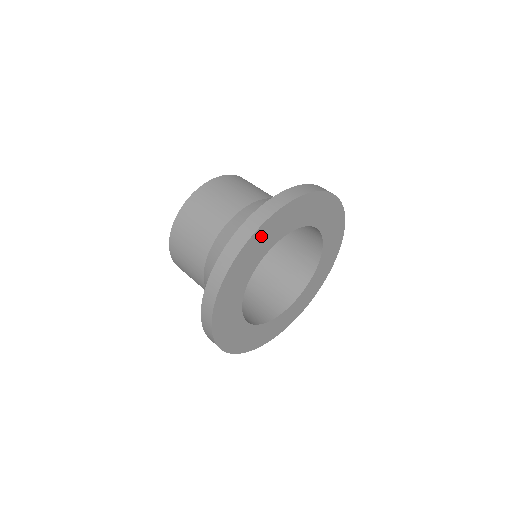
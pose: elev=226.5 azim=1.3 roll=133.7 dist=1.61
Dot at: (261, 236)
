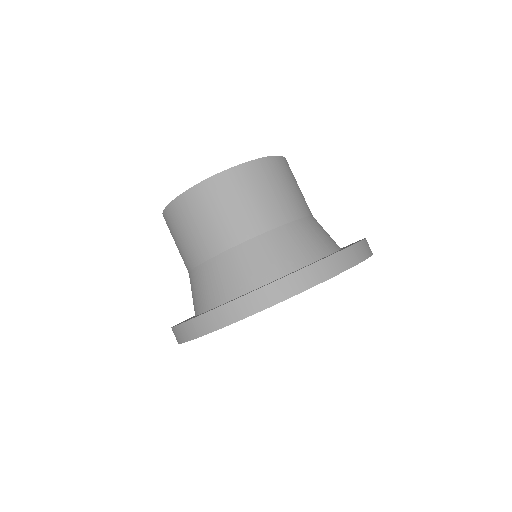
Dot at: occluded
